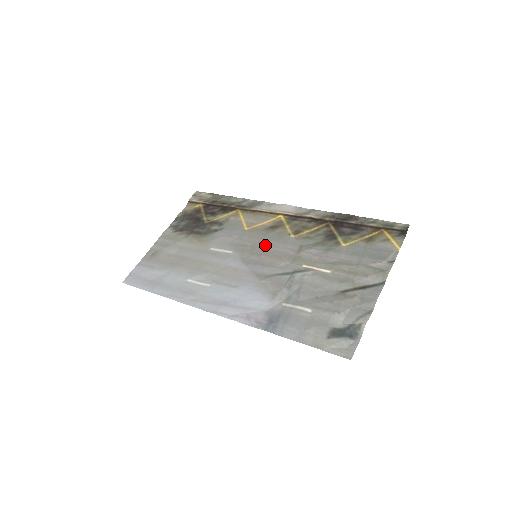
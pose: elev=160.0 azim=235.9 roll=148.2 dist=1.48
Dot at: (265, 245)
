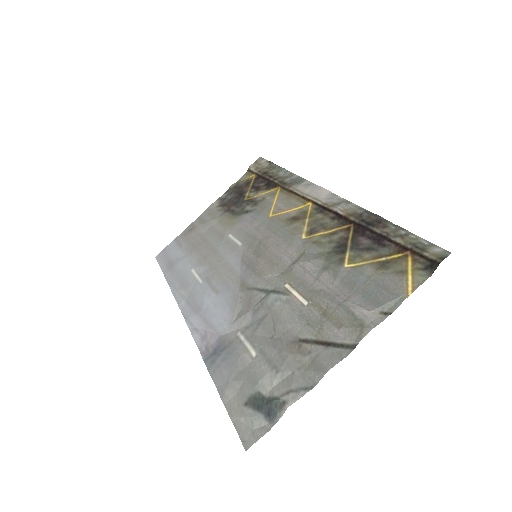
Dot at: (271, 243)
